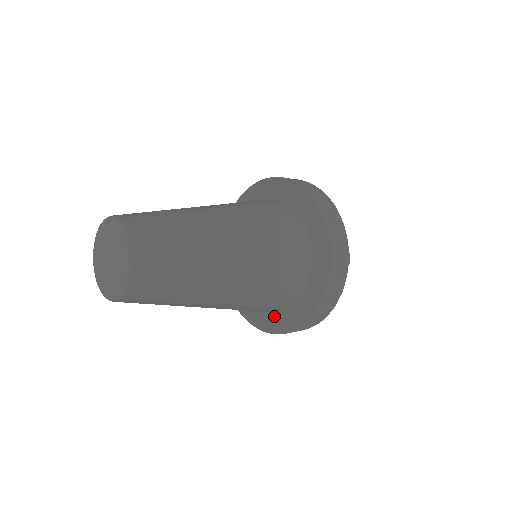
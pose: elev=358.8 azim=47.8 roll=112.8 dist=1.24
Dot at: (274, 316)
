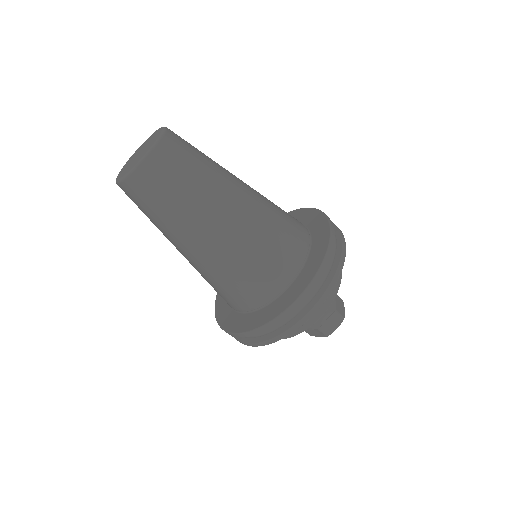
Dot at: (308, 263)
